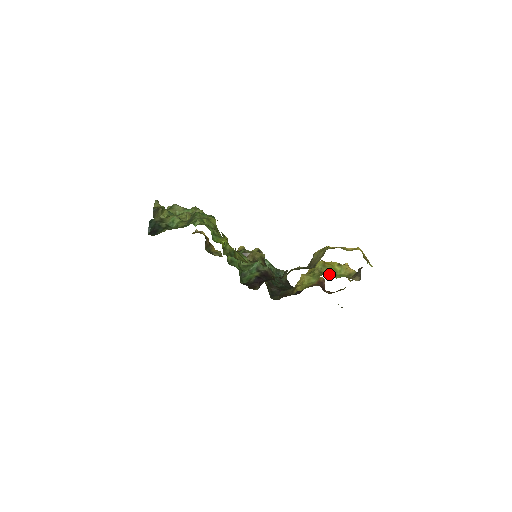
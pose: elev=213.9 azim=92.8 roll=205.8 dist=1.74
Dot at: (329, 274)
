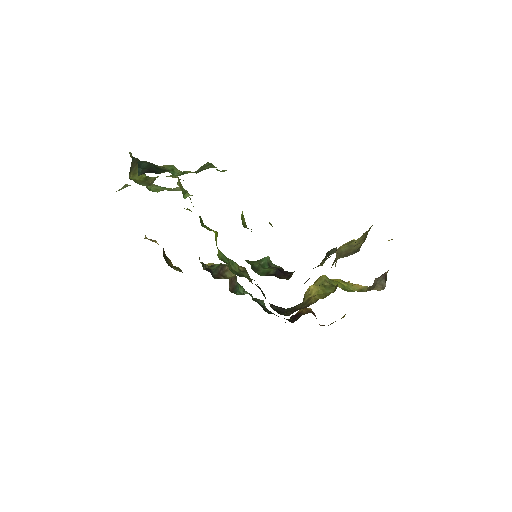
Dot at: occluded
